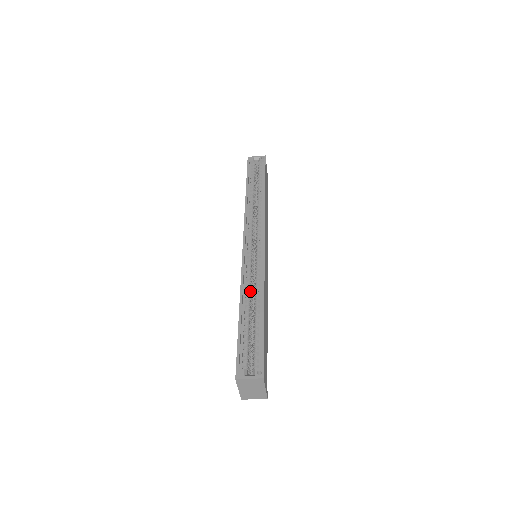
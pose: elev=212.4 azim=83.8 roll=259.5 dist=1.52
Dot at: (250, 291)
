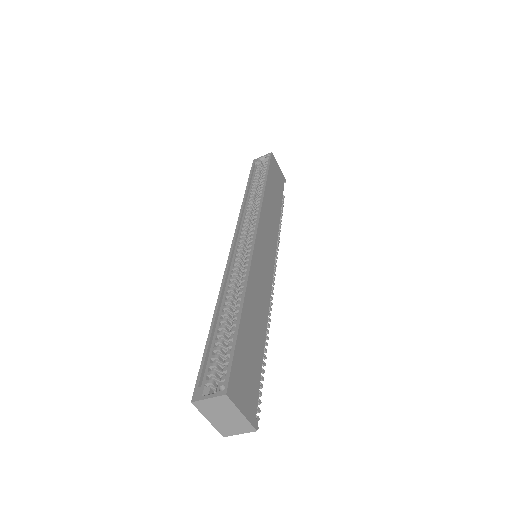
Dot at: (233, 292)
